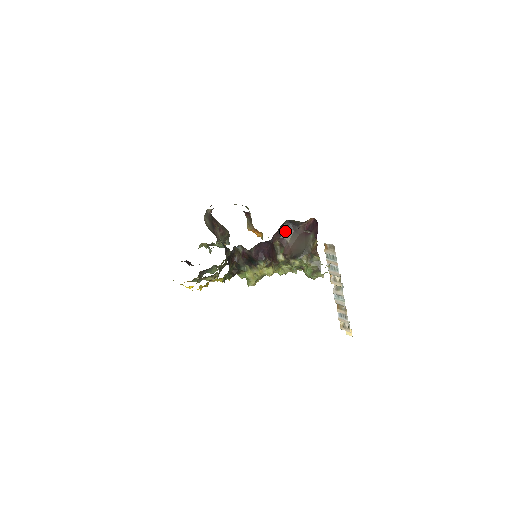
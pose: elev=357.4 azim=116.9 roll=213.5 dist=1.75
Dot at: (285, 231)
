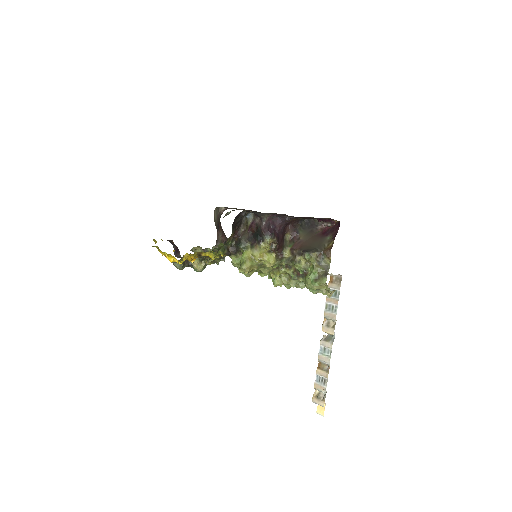
Dot at: (301, 227)
